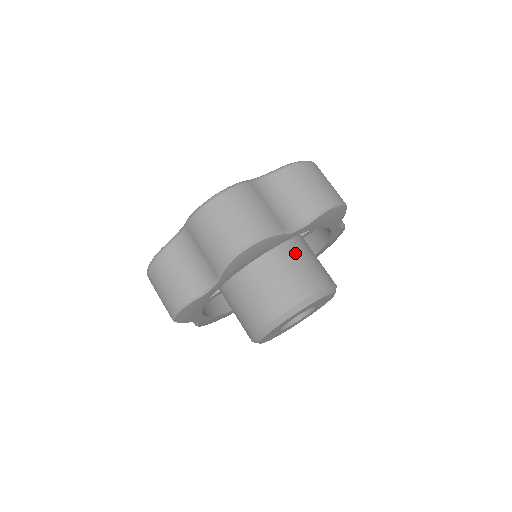
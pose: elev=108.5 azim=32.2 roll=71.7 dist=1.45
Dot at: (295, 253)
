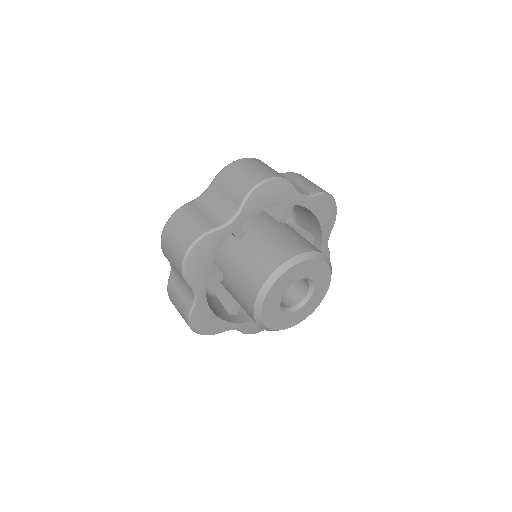
Dot at: (297, 233)
